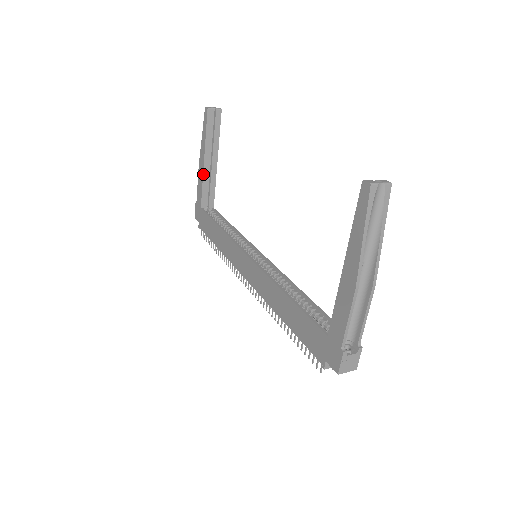
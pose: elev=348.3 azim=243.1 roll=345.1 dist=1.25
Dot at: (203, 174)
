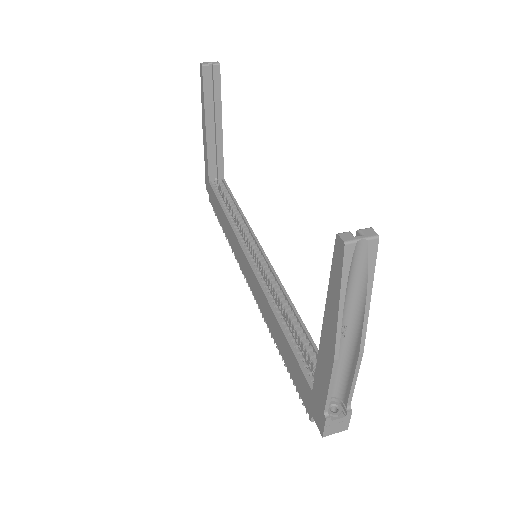
Dot at: (206, 143)
